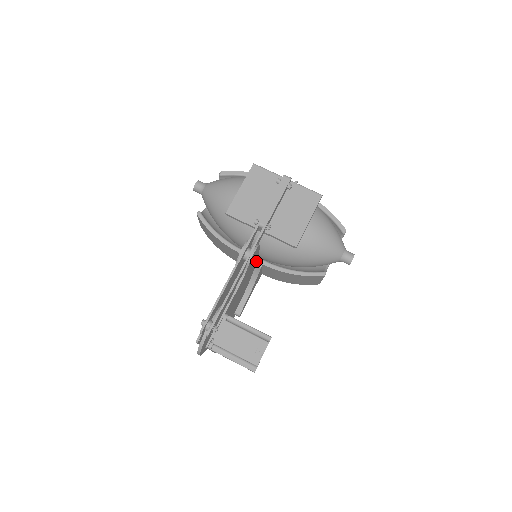
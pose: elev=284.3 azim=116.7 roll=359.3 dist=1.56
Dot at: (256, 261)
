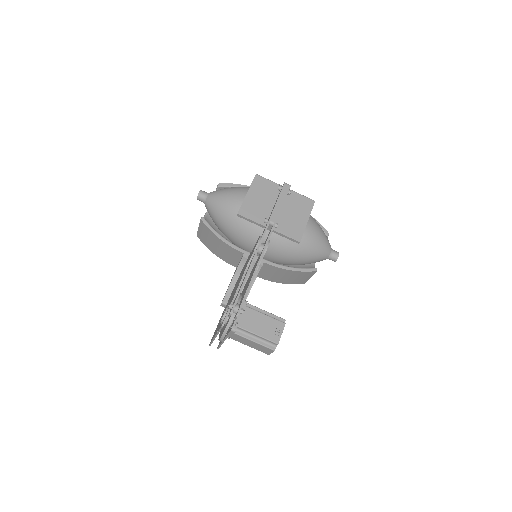
Dot at: occluded
